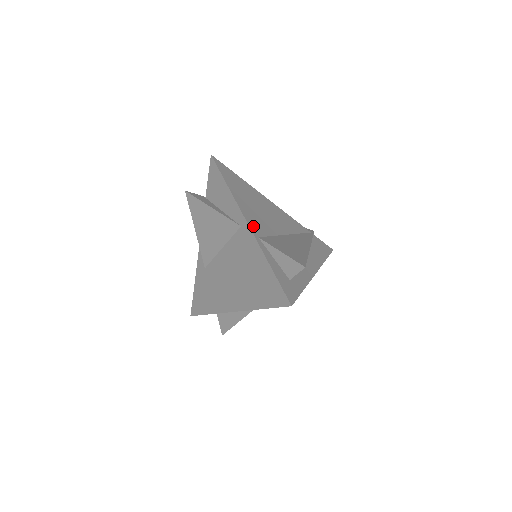
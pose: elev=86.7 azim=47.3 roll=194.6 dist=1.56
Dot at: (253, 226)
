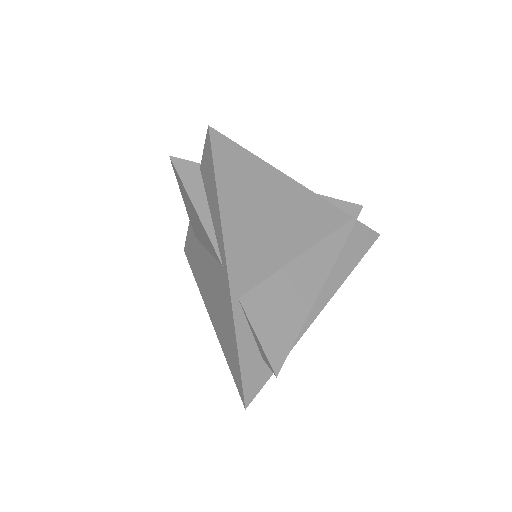
Dot at: (237, 277)
